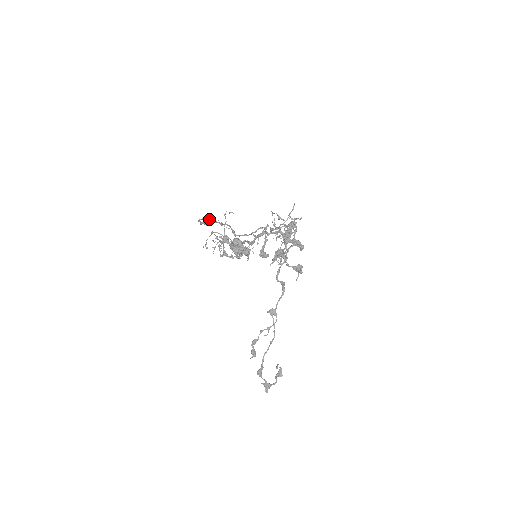
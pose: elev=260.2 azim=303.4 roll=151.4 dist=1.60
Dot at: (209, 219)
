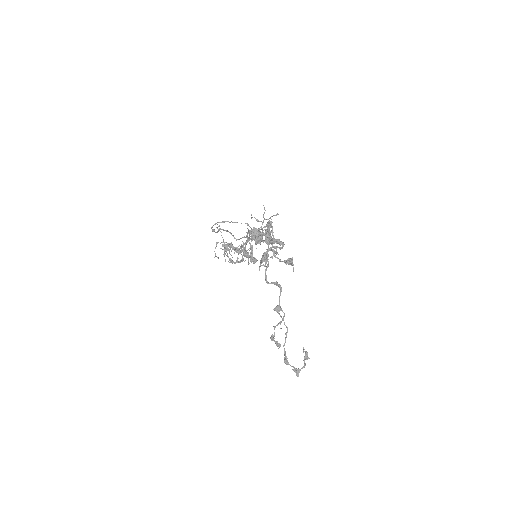
Dot at: (221, 222)
